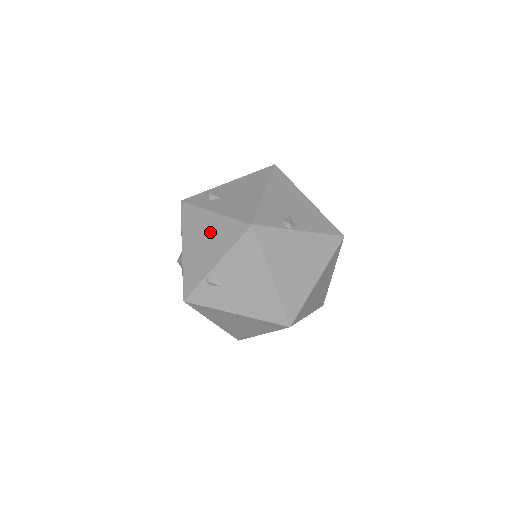
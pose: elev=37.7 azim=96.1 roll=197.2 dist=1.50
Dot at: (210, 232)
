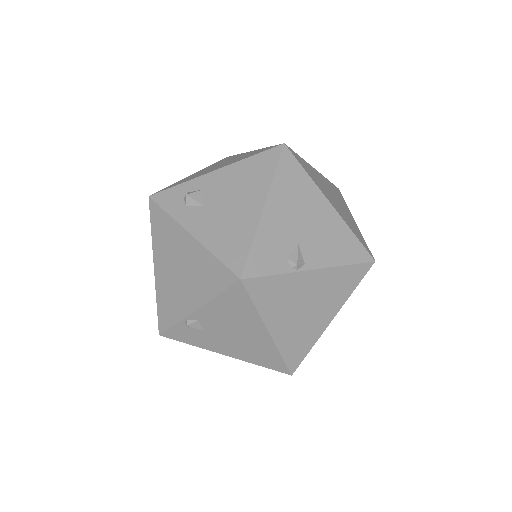
Dot at: (187, 262)
